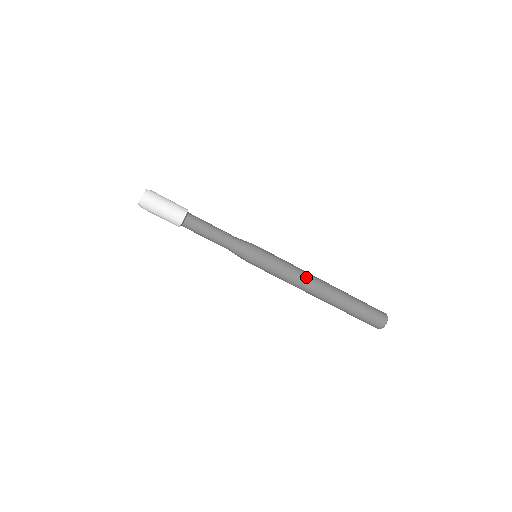
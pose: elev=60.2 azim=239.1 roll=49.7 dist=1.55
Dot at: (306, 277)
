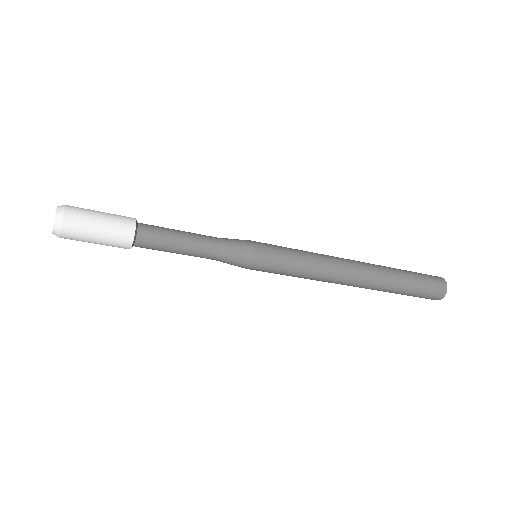
Dot at: (326, 281)
